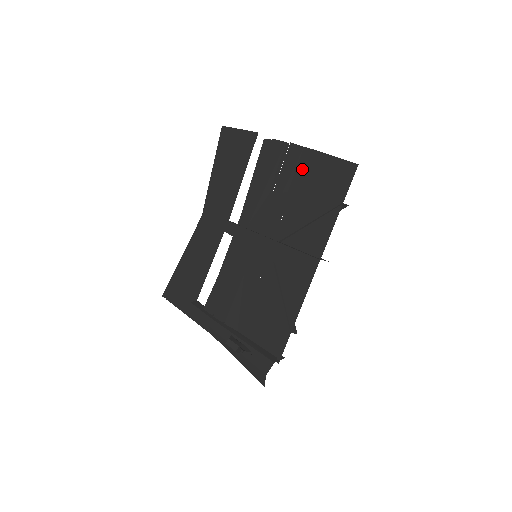
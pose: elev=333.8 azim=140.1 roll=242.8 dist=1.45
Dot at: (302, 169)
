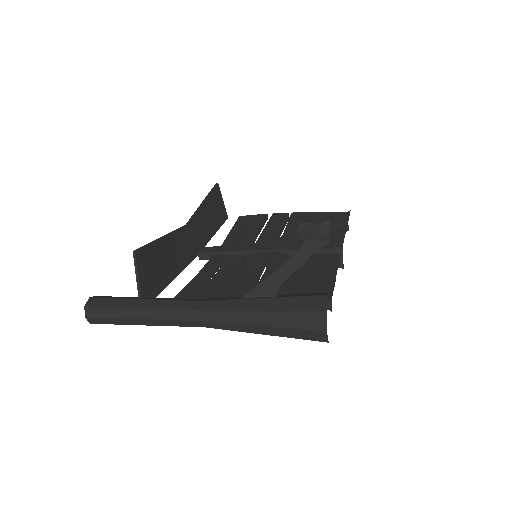
Dot at: (293, 219)
